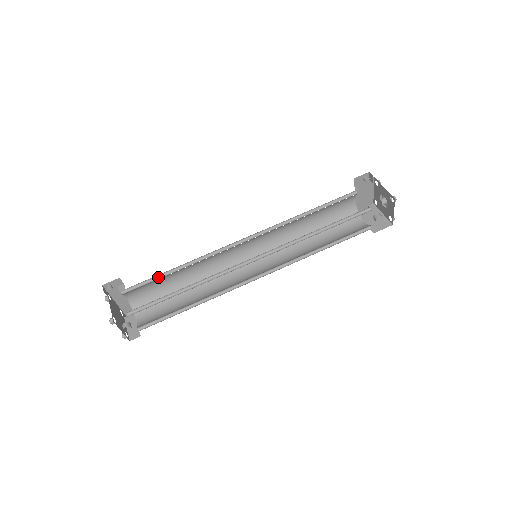
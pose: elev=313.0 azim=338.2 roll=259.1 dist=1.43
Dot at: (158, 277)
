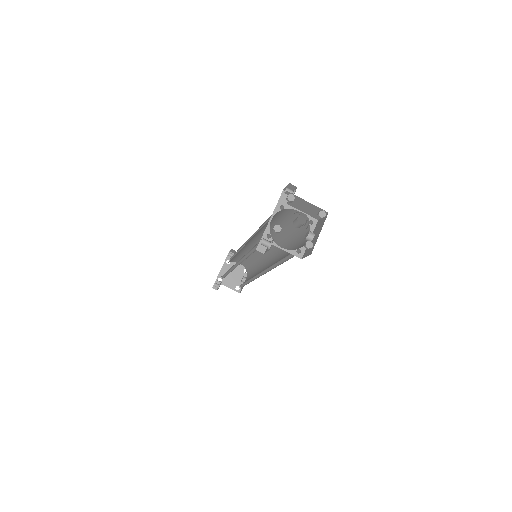
Dot at: (225, 273)
